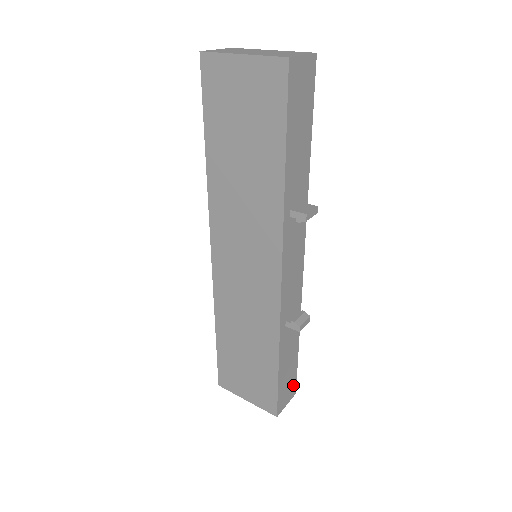
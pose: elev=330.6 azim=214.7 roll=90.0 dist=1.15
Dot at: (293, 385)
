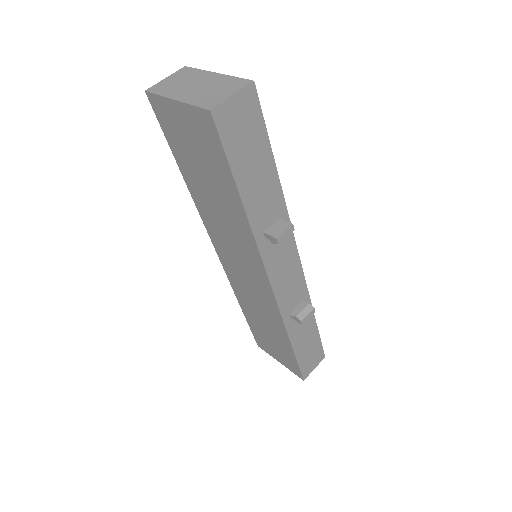
Dot at: (319, 352)
